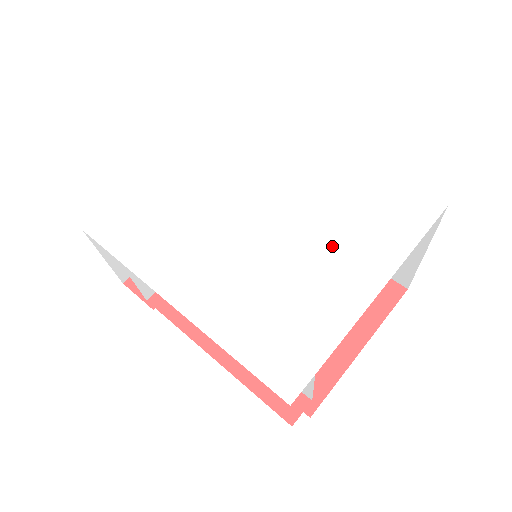
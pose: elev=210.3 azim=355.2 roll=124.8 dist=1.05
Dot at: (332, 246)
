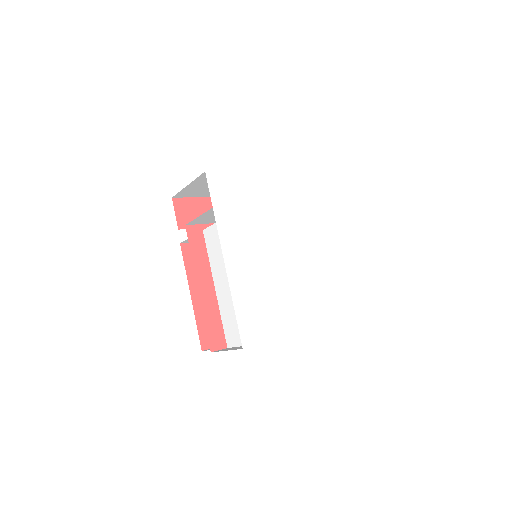
Dot at: (304, 293)
